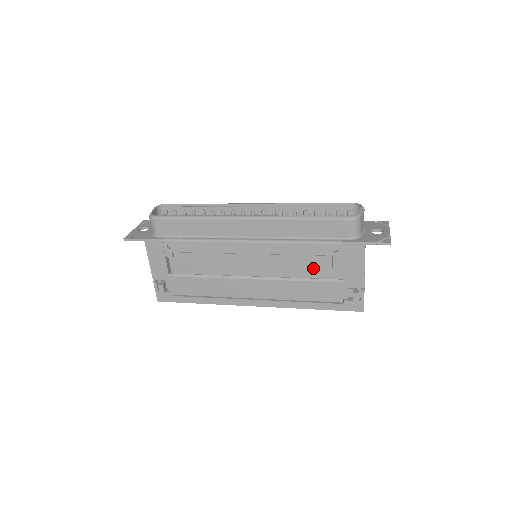
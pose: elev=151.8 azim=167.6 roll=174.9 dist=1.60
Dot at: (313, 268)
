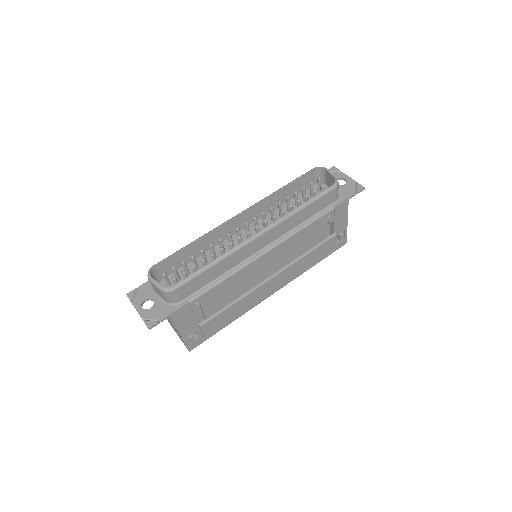
Dot at: (314, 238)
